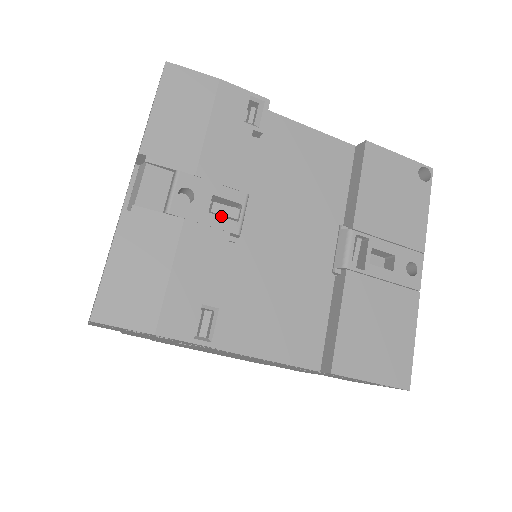
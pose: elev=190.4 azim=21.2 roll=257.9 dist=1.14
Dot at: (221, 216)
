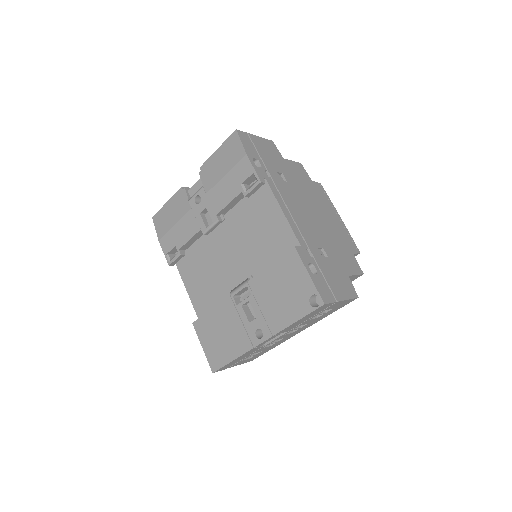
Dot at: (209, 220)
